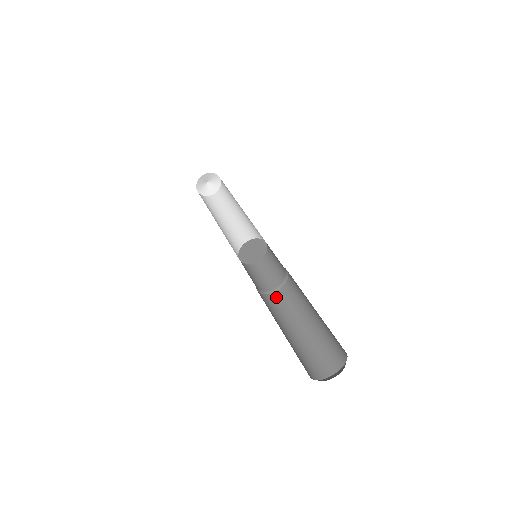
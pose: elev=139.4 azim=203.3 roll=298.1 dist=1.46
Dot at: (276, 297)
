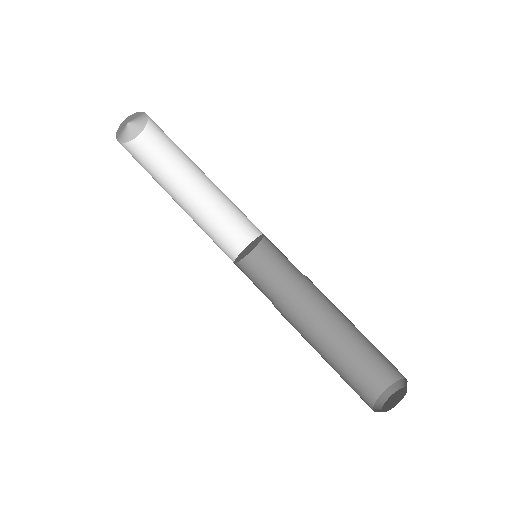
Dot at: (309, 286)
